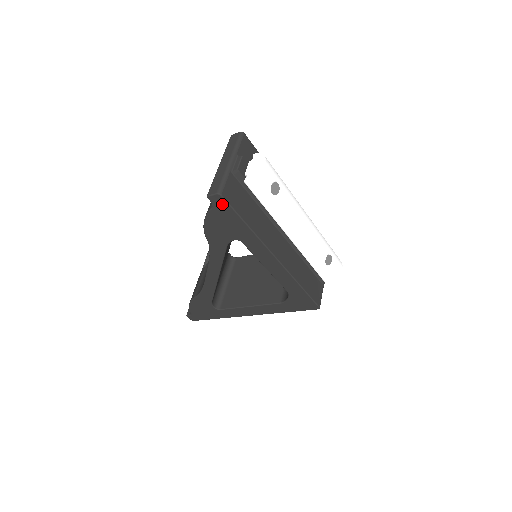
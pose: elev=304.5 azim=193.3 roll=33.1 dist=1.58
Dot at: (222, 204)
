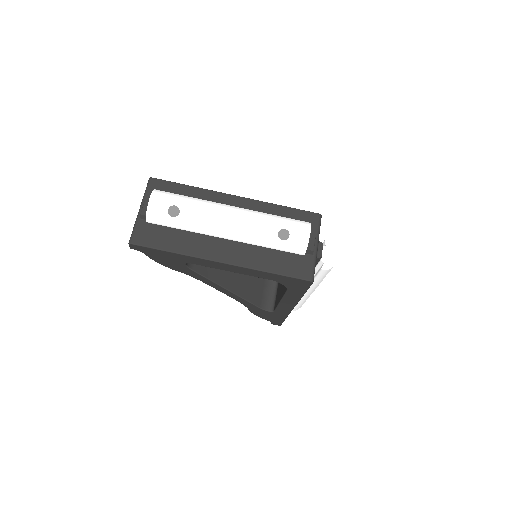
Dot at: (141, 248)
